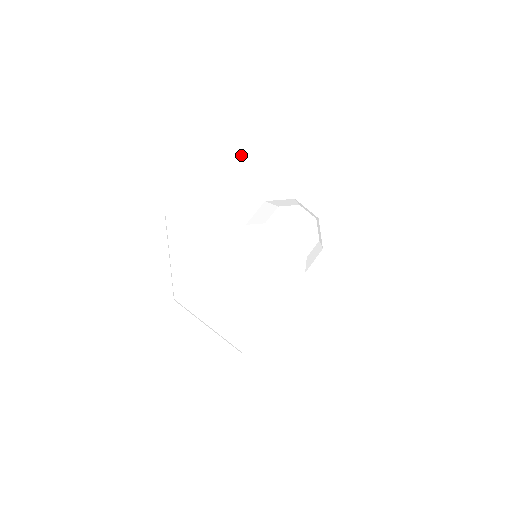
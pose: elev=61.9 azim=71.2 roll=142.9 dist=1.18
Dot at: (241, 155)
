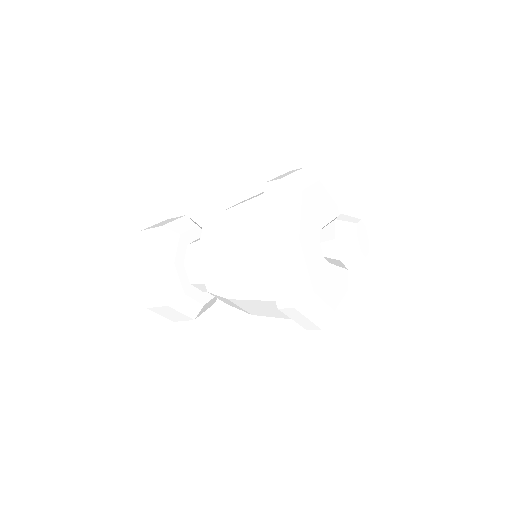
Dot at: (298, 183)
